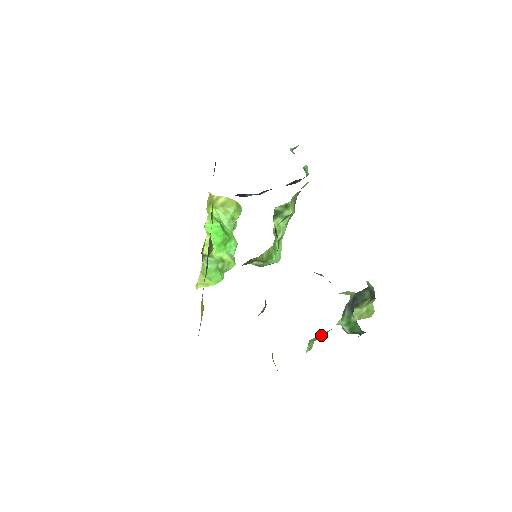
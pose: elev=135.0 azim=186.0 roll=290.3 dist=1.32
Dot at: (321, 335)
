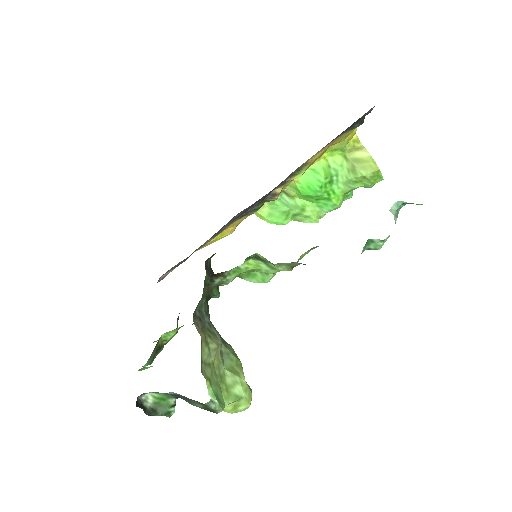
Dot at: occluded
